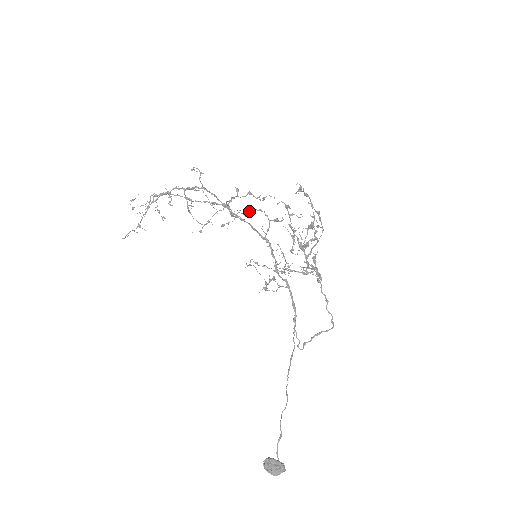
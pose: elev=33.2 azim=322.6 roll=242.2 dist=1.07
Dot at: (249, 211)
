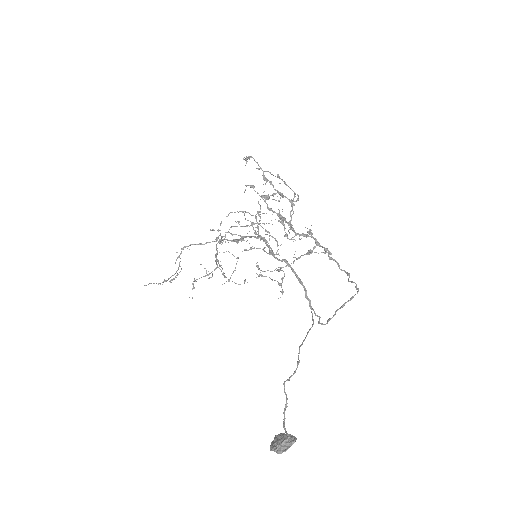
Dot at: occluded
